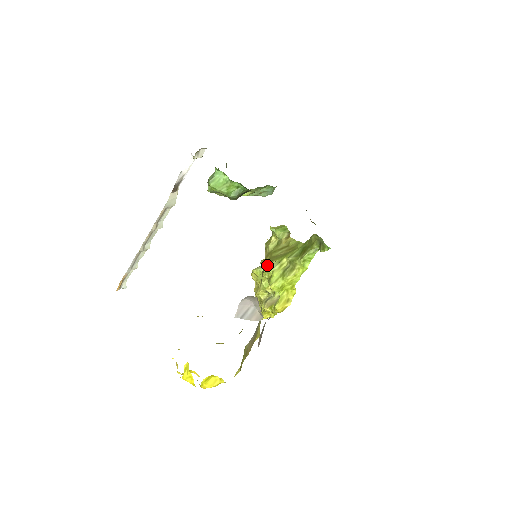
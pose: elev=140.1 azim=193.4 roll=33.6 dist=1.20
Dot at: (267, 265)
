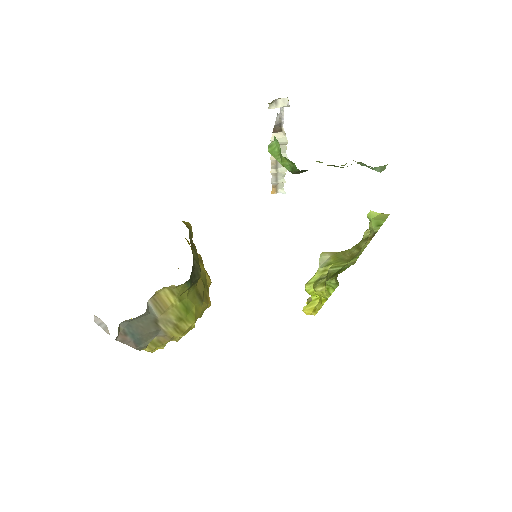
Dot at: (326, 258)
